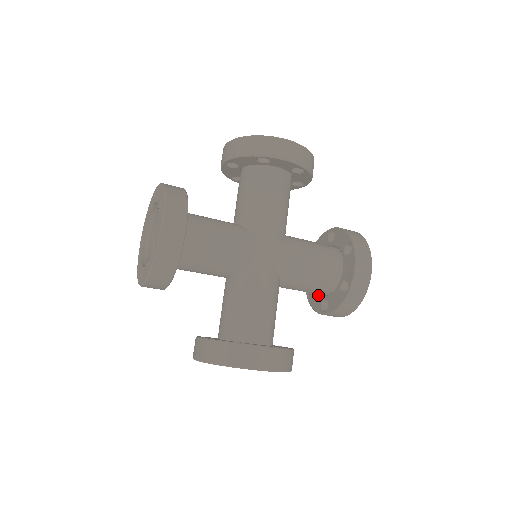
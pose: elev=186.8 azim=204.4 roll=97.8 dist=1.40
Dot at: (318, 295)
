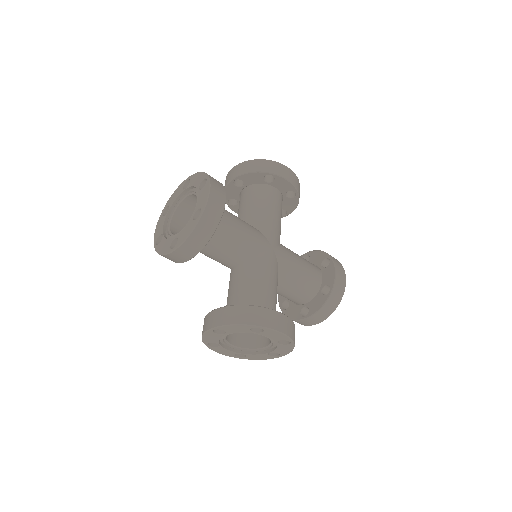
Dot at: (296, 306)
